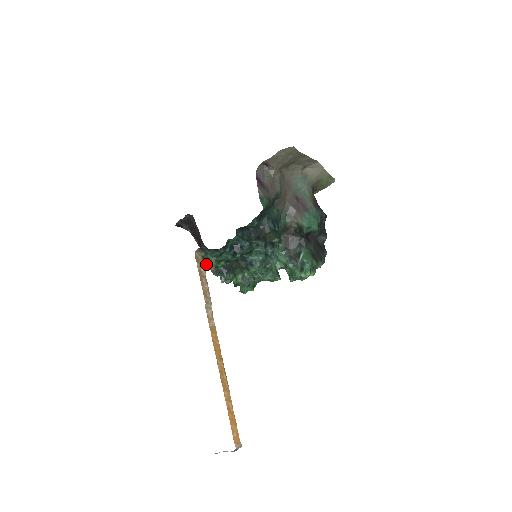
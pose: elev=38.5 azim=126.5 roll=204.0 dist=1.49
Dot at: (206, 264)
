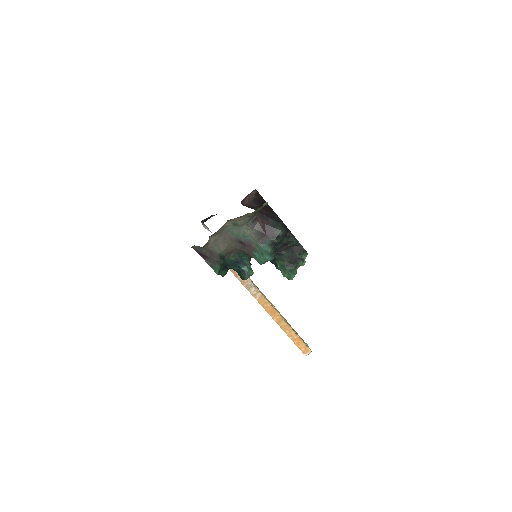
Dot at: occluded
